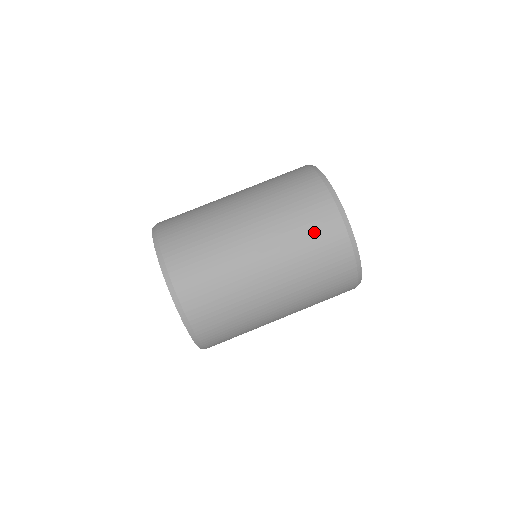
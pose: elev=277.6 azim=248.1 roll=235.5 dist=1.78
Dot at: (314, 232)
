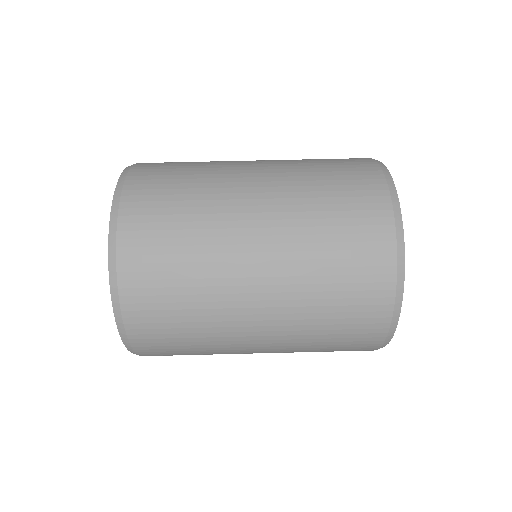
Dot at: (348, 274)
